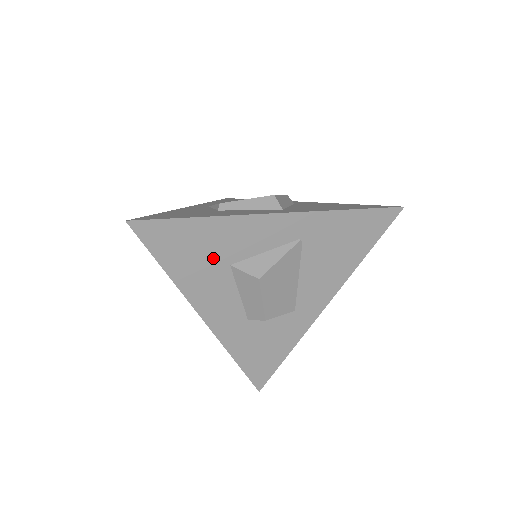
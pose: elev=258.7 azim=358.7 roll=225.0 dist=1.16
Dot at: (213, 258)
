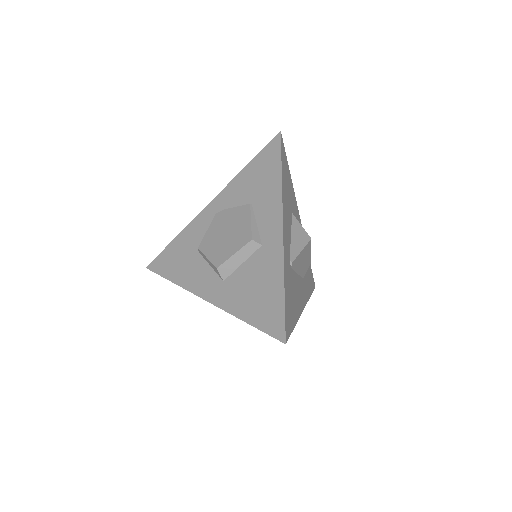
Dot at: occluded
